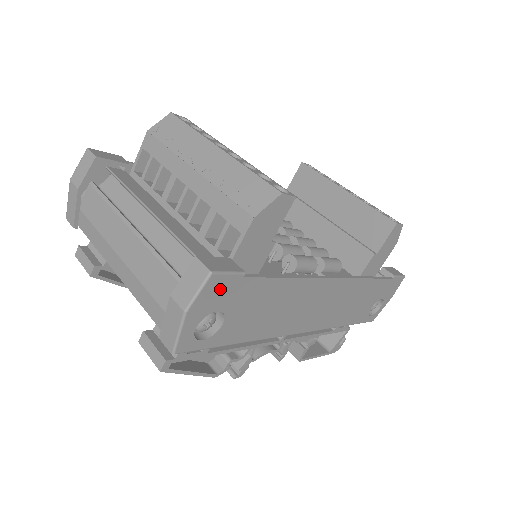
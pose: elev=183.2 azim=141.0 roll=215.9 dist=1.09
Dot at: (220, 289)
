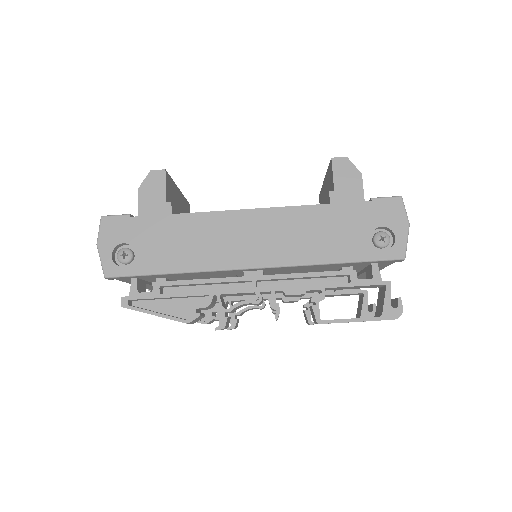
Dot at: (115, 227)
